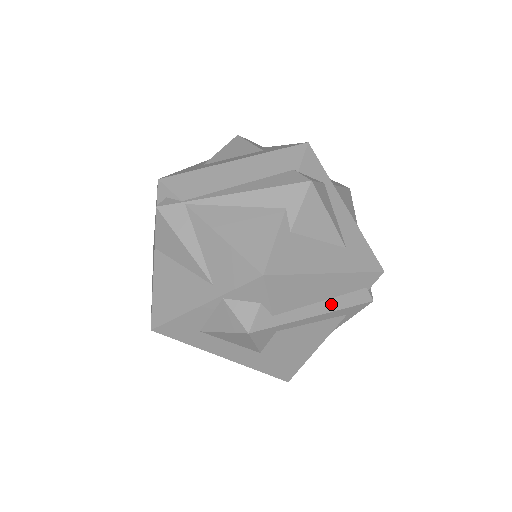
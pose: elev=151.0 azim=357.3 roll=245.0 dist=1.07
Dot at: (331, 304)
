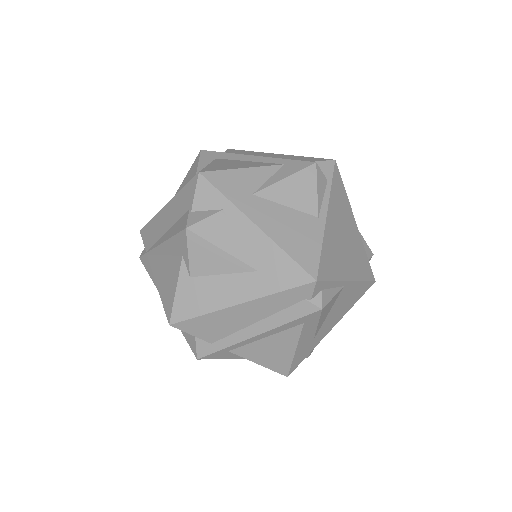
Dot at: (268, 323)
